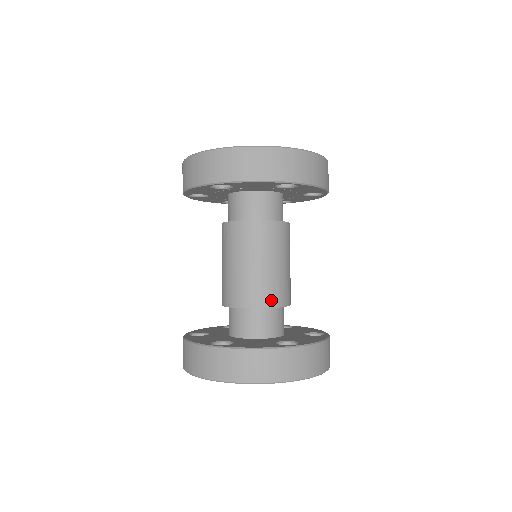
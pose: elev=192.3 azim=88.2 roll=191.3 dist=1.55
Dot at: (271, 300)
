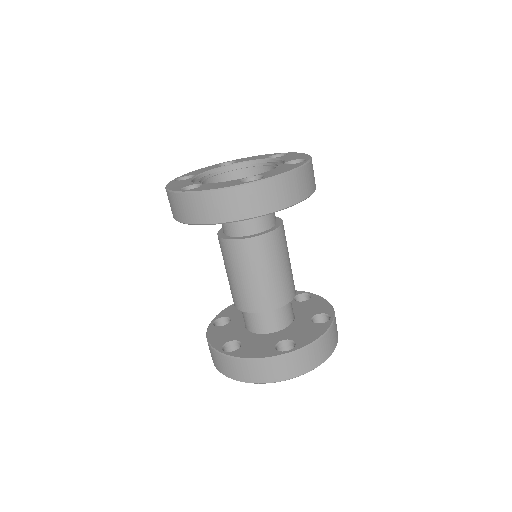
Dot at: (293, 291)
